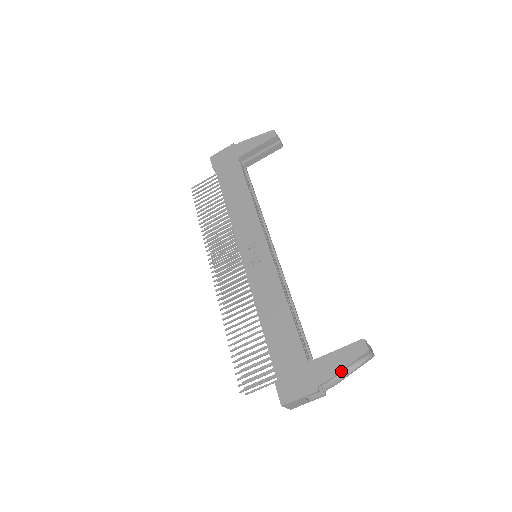
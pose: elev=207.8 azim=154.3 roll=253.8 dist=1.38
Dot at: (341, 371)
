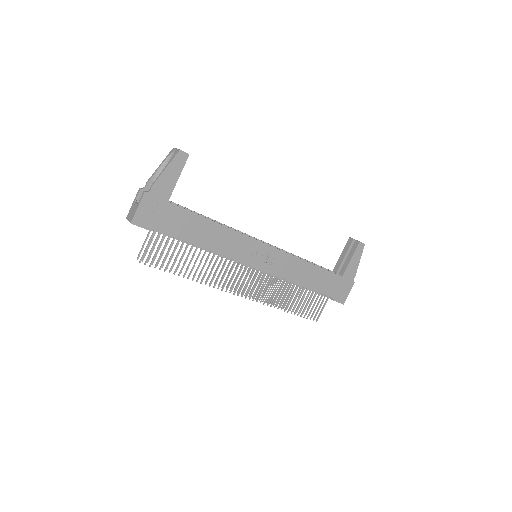
Dot at: (358, 264)
